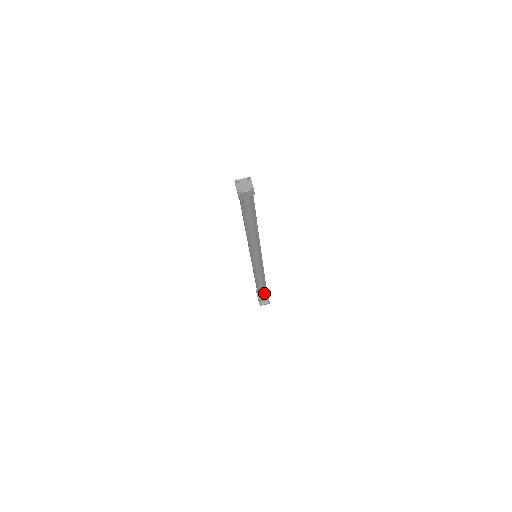
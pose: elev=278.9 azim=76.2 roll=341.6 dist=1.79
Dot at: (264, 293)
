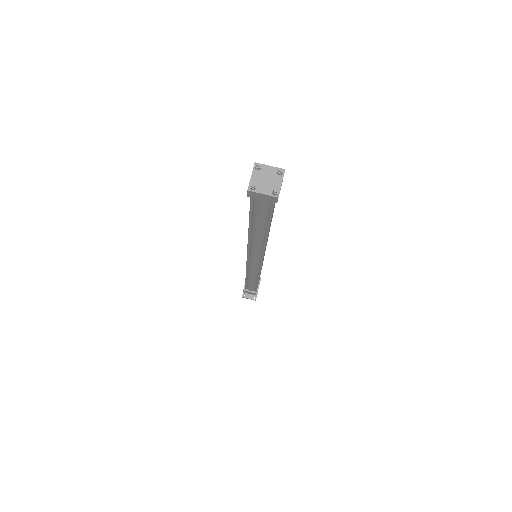
Dot at: (253, 288)
